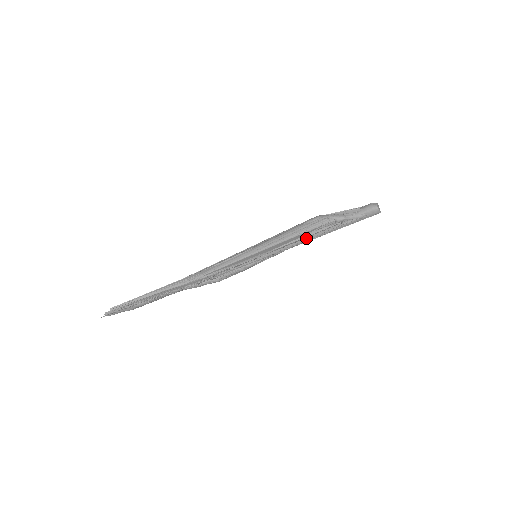
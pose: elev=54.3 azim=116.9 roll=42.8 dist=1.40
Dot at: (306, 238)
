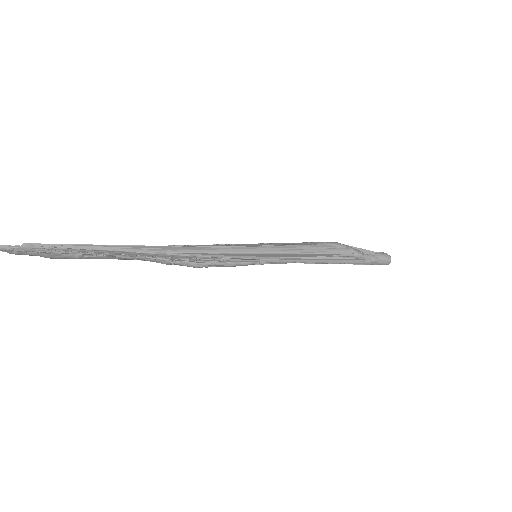
Dot at: (320, 260)
